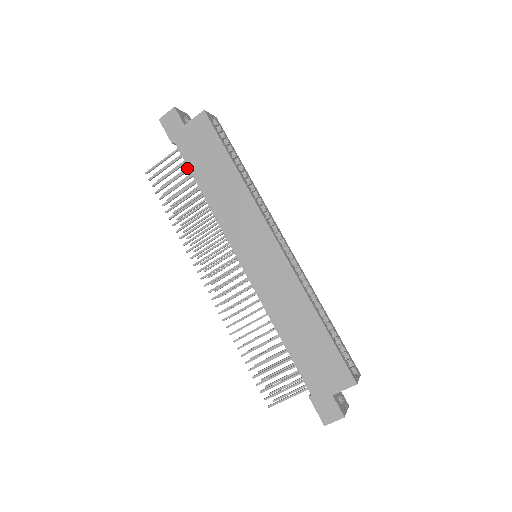
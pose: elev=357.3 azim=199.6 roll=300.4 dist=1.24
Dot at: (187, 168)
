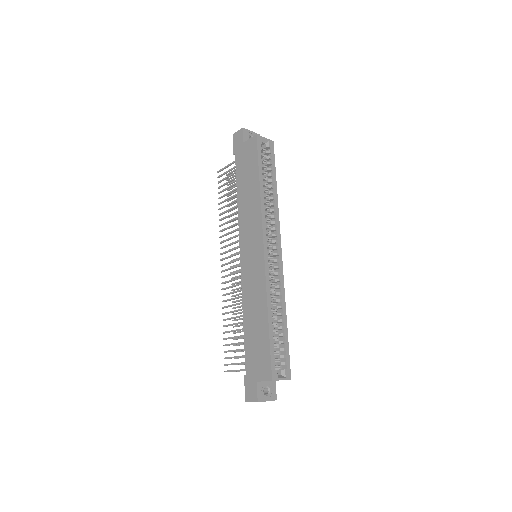
Dot at: occluded
